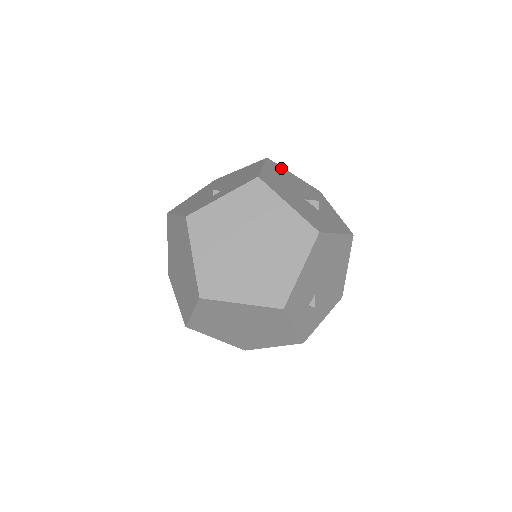
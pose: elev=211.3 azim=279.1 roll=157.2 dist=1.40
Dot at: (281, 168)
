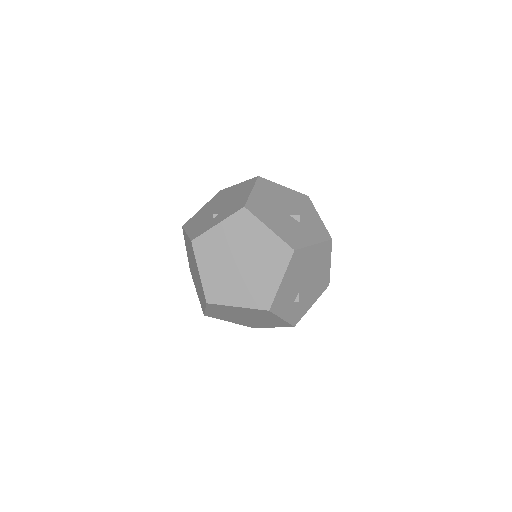
Dot at: (271, 184)
